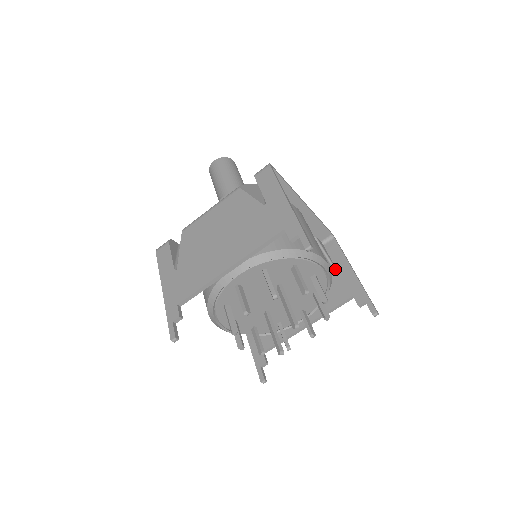
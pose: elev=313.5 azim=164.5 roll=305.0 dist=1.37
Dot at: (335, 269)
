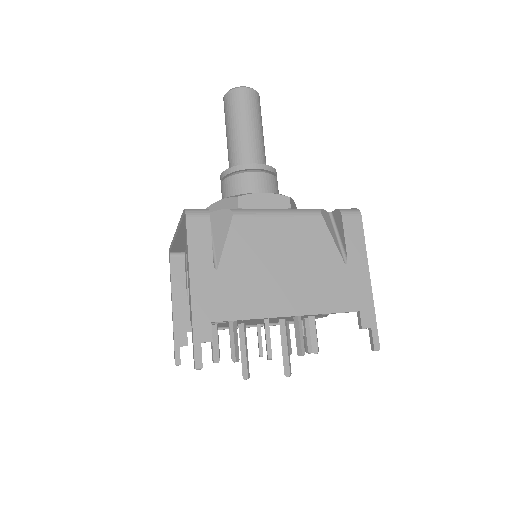
Dot at: occluded
